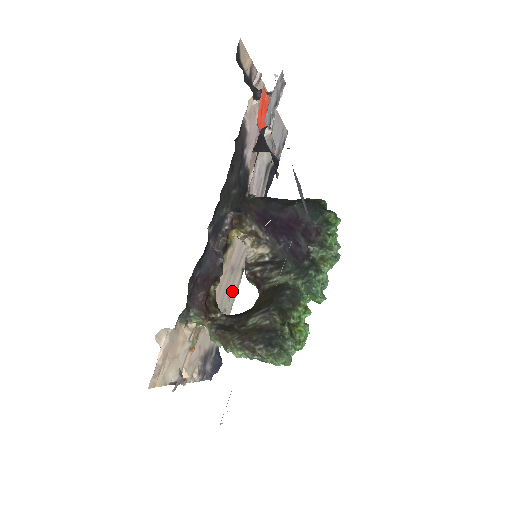
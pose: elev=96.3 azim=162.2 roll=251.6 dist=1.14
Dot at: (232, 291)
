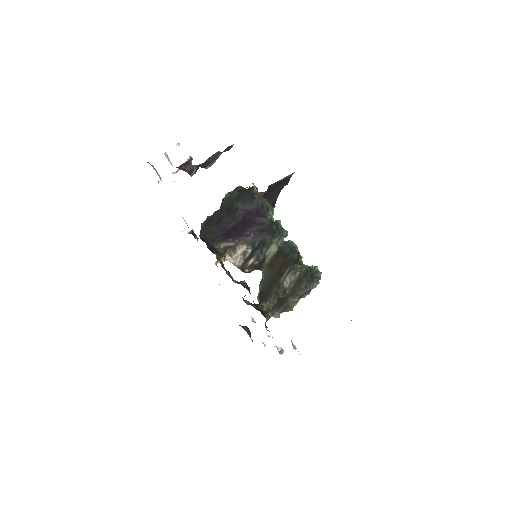
Dot at: occluded
